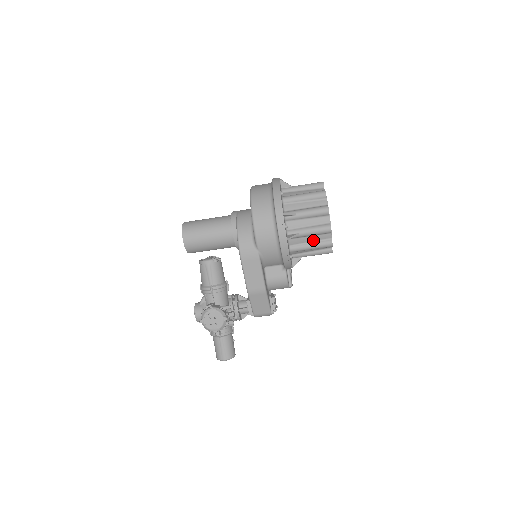
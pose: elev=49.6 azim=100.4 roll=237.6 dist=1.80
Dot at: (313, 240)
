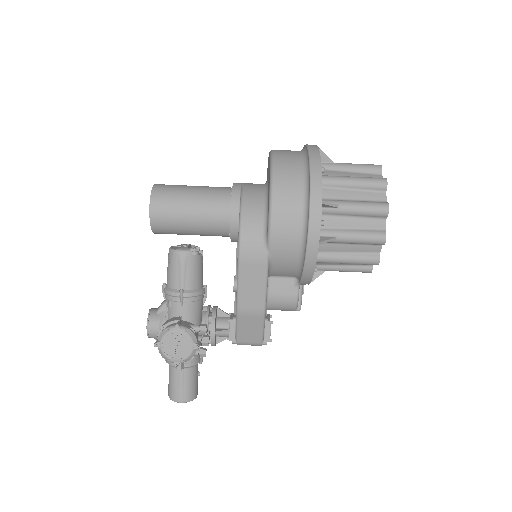
Dot at: (352, 250)
